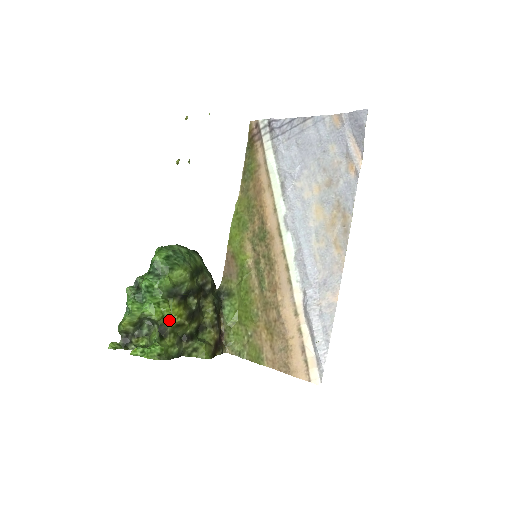
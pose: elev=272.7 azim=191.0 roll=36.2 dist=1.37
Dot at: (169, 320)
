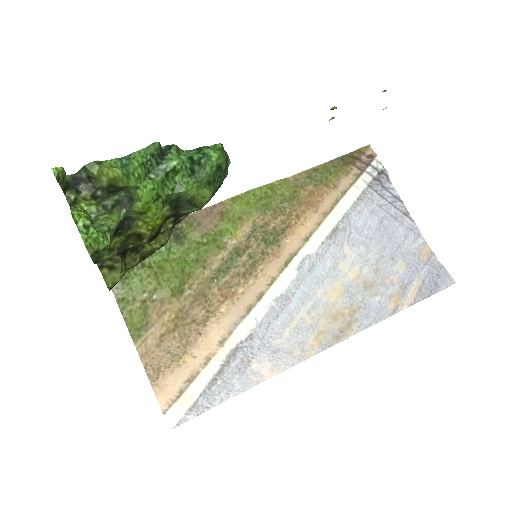
Dot at: (142, 222)
